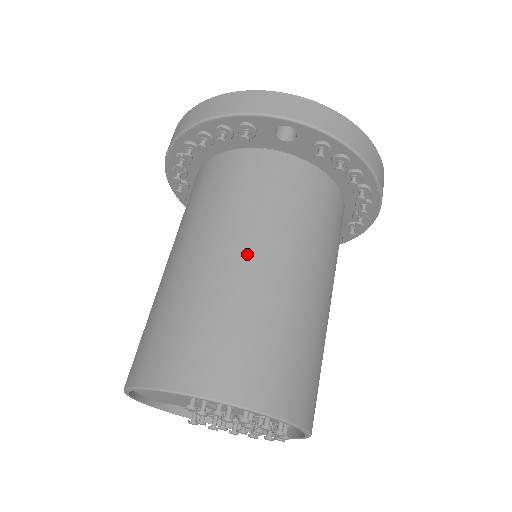
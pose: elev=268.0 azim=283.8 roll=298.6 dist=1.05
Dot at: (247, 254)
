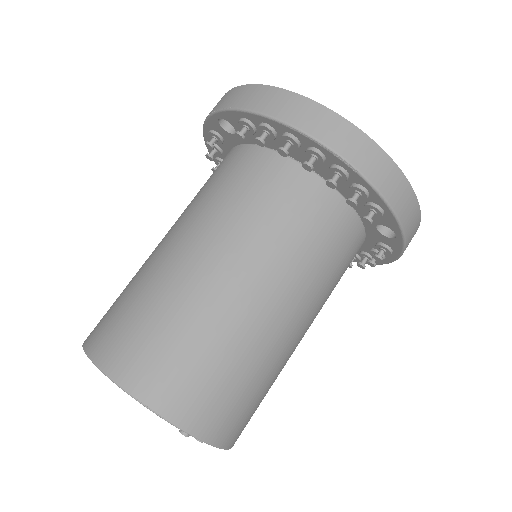
Dot at: (297, 326)
